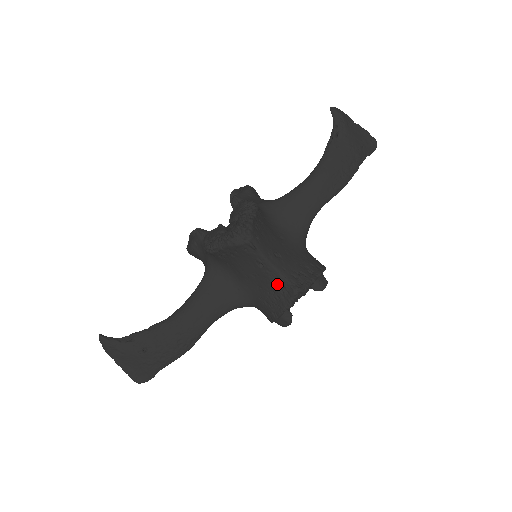
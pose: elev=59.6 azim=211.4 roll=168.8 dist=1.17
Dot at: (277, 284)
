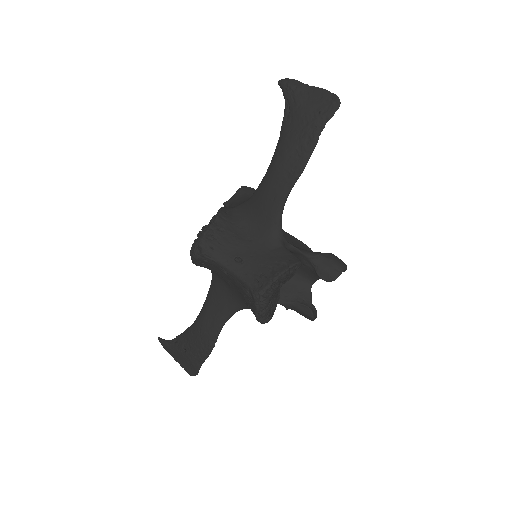
Dot at: (243, 288)
